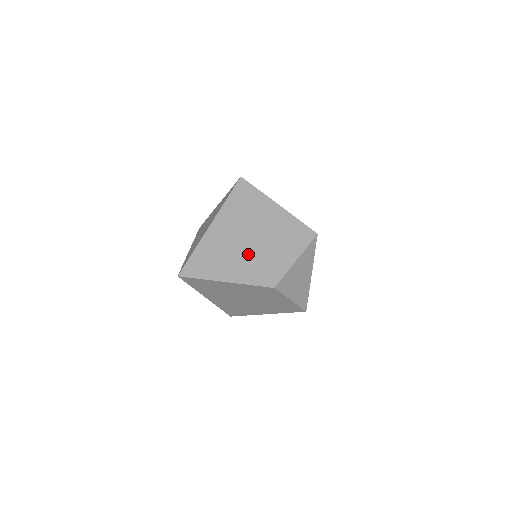
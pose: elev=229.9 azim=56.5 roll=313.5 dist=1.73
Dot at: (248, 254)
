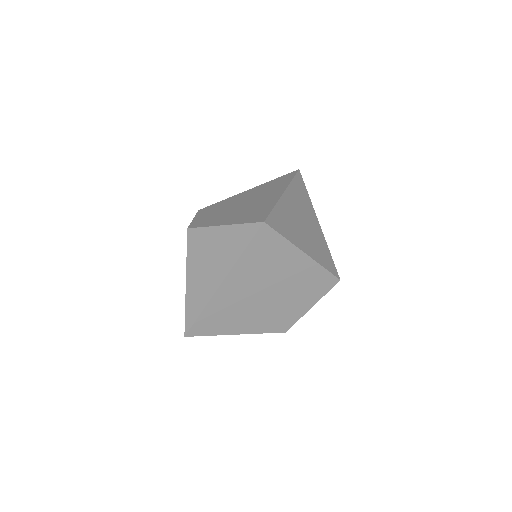
Dot at: (263, 308)
